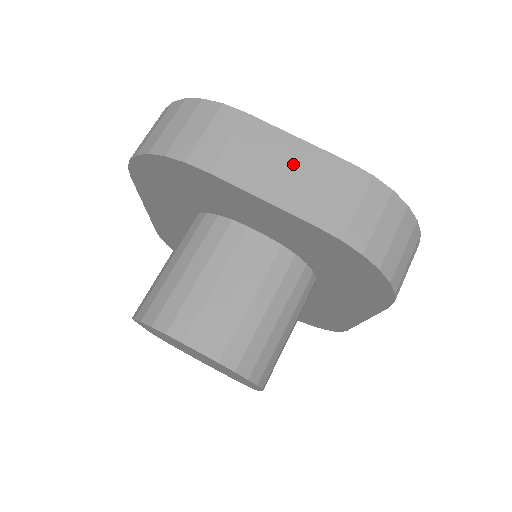
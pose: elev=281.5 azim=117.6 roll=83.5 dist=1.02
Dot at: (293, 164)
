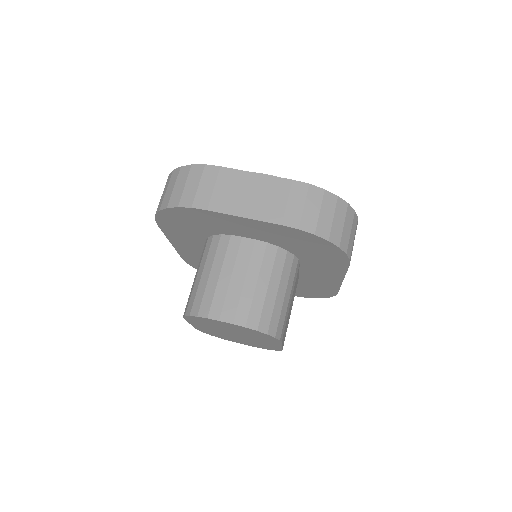
Dot at: (257, 191)
